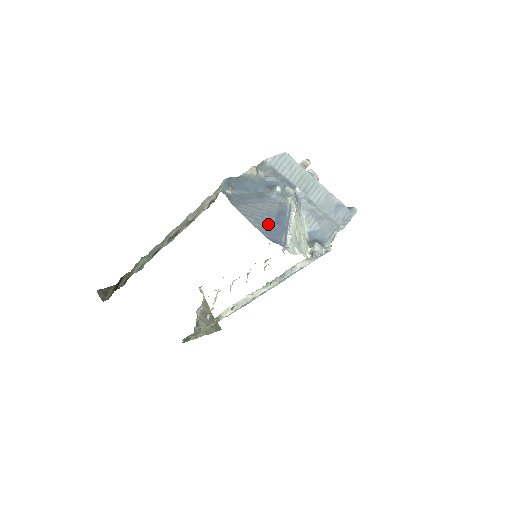
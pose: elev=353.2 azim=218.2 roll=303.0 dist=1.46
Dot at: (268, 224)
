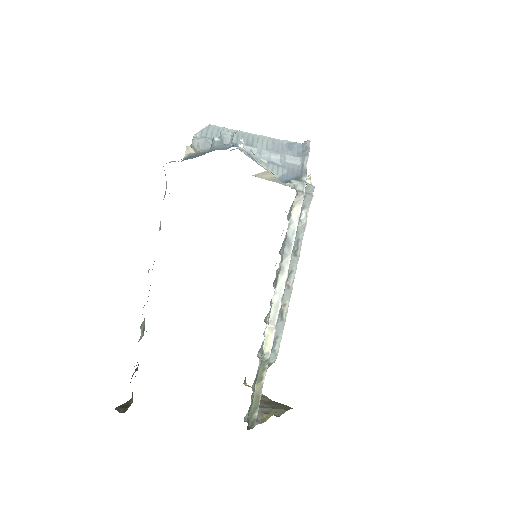
Dot at: occluded
